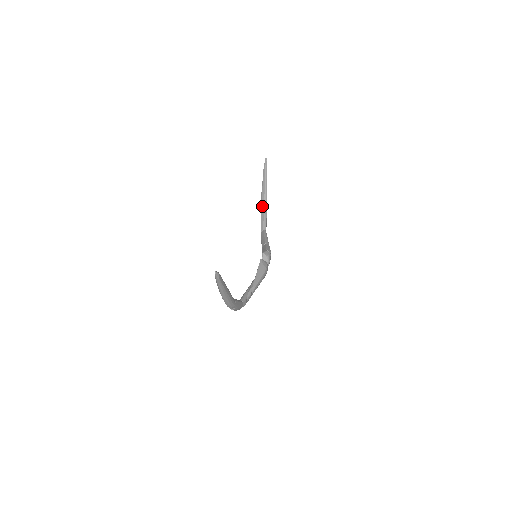
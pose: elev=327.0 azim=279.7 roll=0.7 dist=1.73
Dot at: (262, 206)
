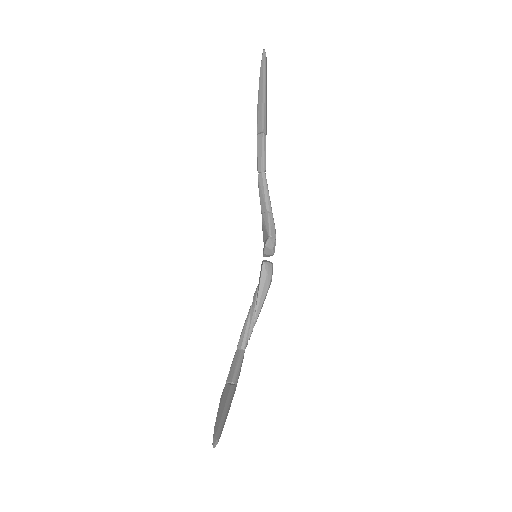
Dot at: (258, 132)
